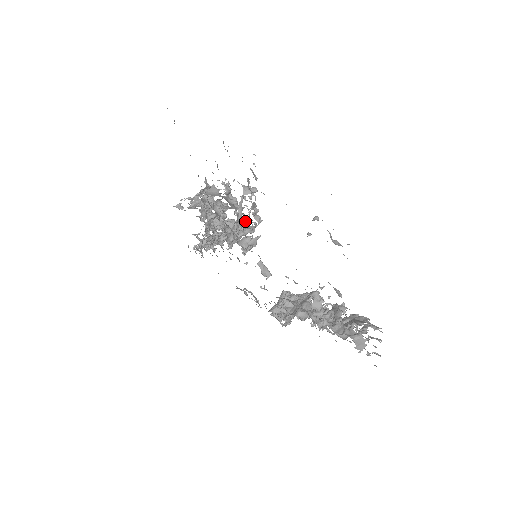
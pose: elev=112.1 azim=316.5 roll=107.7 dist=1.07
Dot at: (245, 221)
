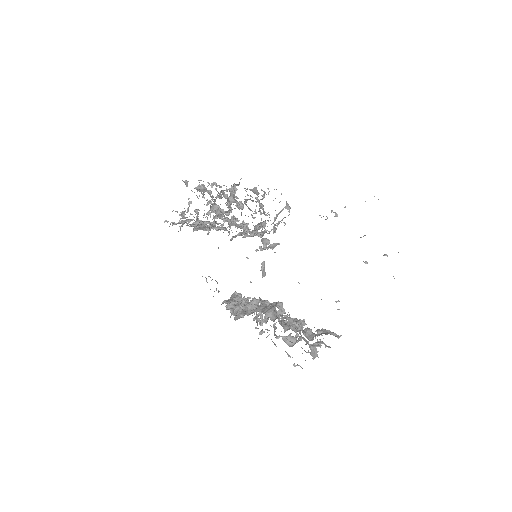
Dot at: occluded
